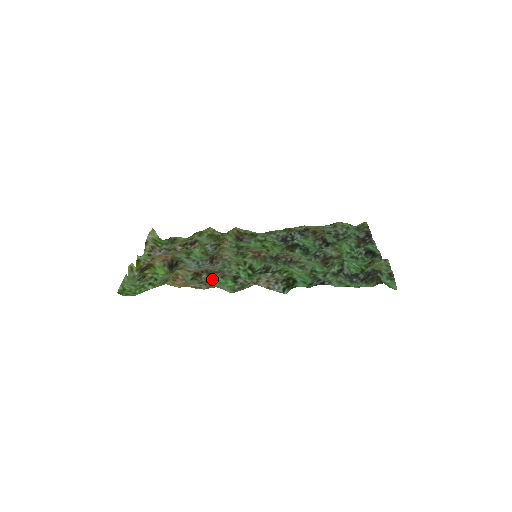
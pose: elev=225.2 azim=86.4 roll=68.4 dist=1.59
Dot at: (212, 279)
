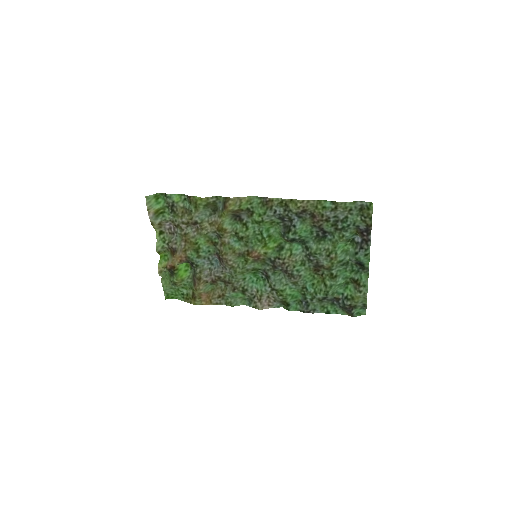
Dot at: (226, 296)
